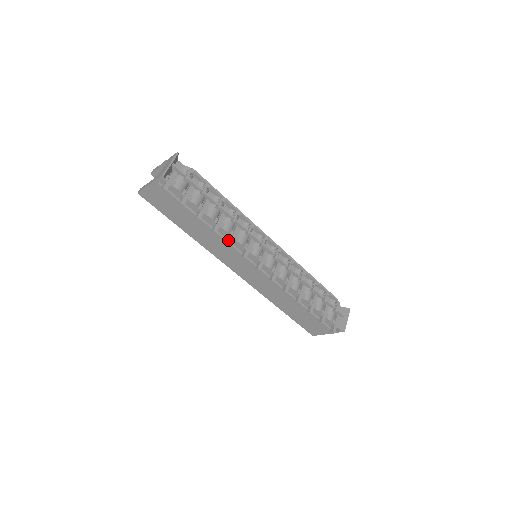
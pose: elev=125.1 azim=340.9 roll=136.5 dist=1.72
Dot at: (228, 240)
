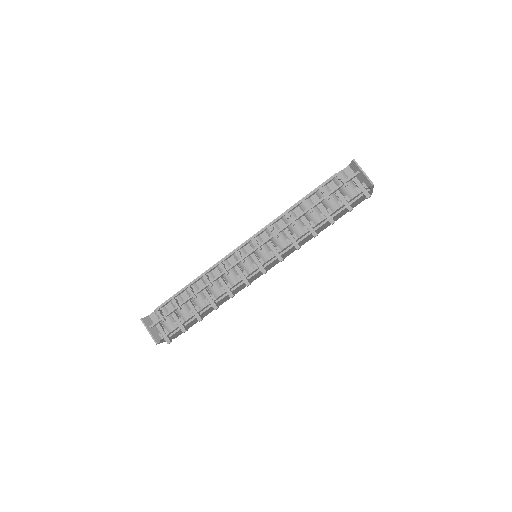
Dot at: (228, 294)
